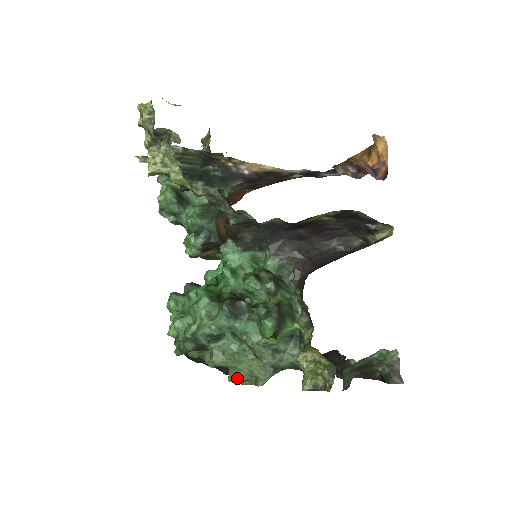
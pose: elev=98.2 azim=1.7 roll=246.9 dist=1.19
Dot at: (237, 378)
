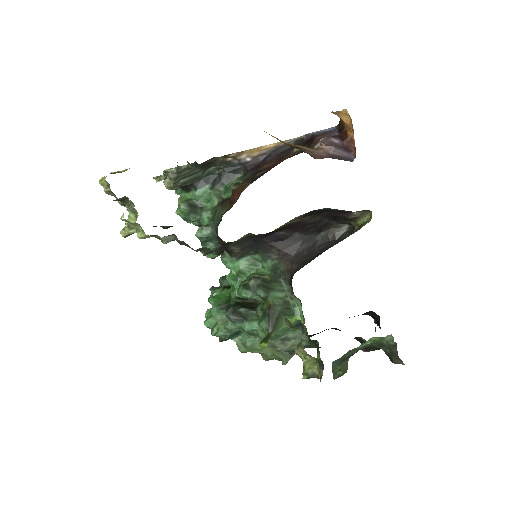
Dot at: (266, 358)
